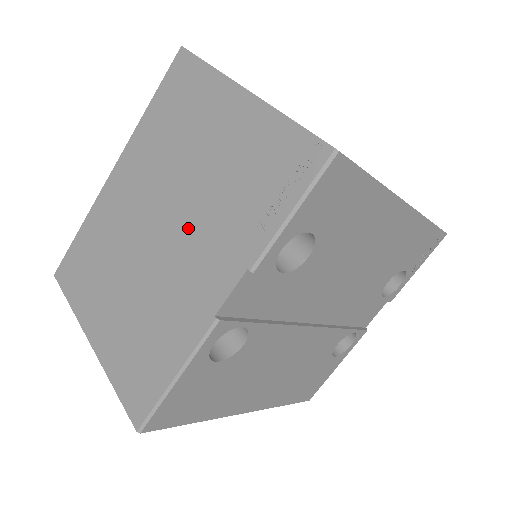
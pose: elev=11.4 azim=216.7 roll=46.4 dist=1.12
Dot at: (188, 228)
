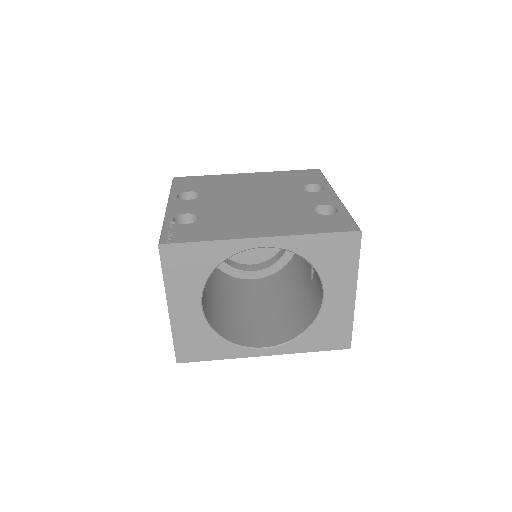
Dot at: occluded
